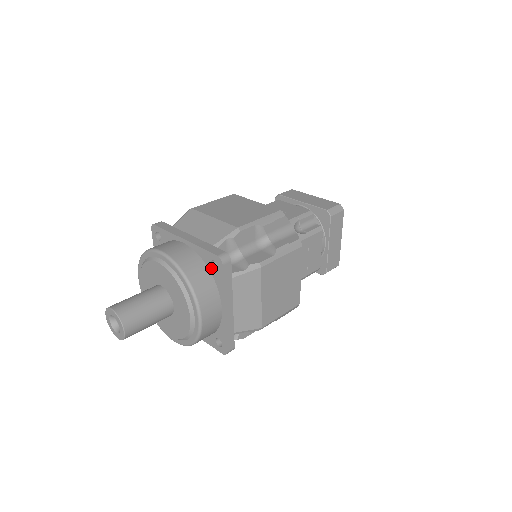
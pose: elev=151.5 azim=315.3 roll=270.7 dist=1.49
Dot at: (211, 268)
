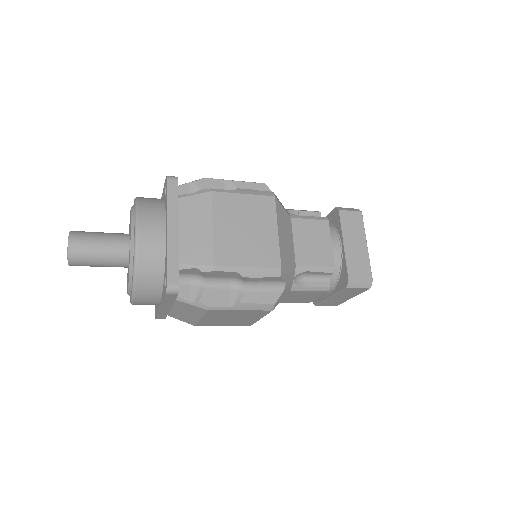
Dot at: (165, 197)
